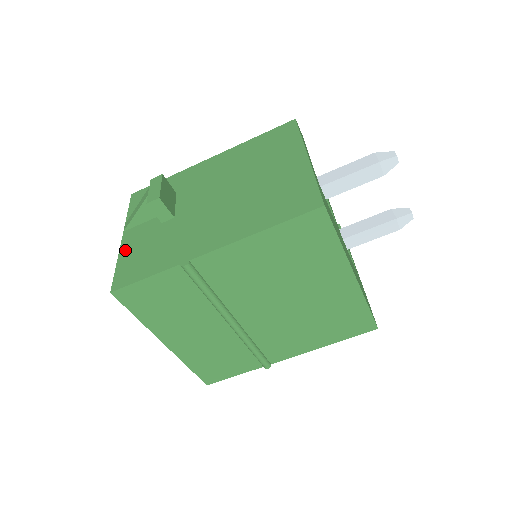
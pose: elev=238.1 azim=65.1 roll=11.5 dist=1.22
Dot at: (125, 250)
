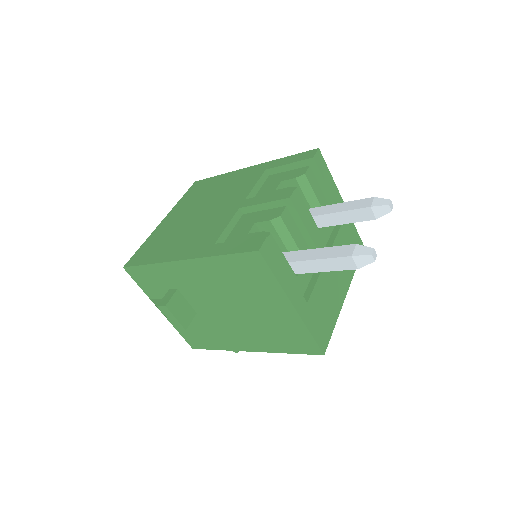
Dot at: occluded
